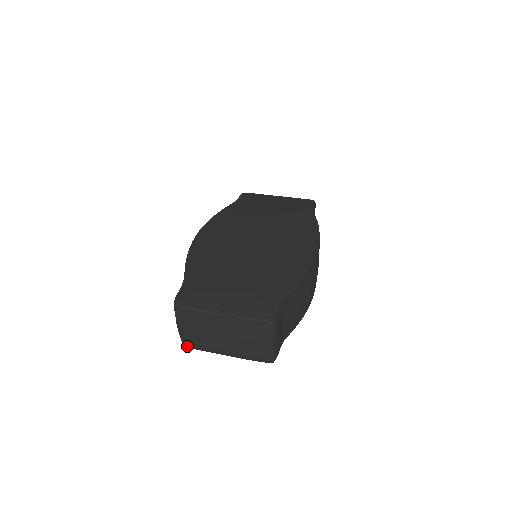
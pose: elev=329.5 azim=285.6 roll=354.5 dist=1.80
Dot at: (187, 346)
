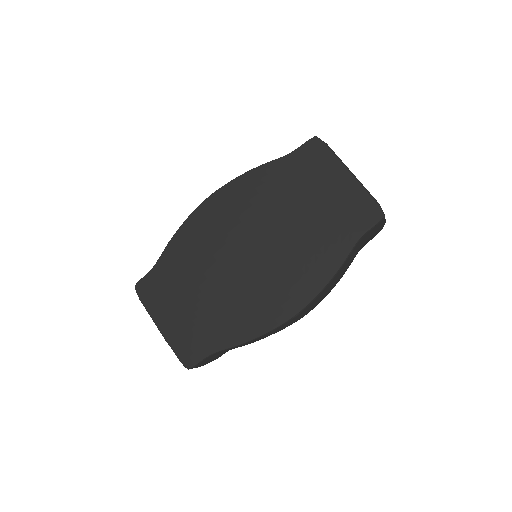
Dot at: occluded
